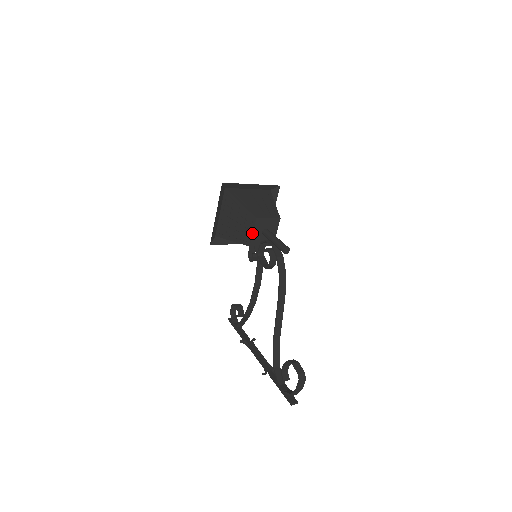
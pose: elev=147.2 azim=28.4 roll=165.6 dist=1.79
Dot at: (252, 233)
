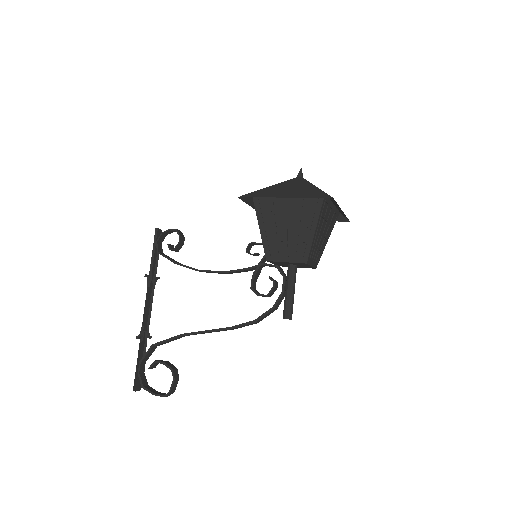
Dot at: (285, 261)
